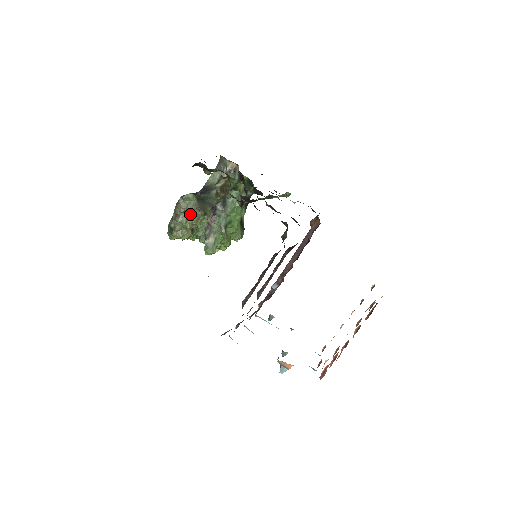
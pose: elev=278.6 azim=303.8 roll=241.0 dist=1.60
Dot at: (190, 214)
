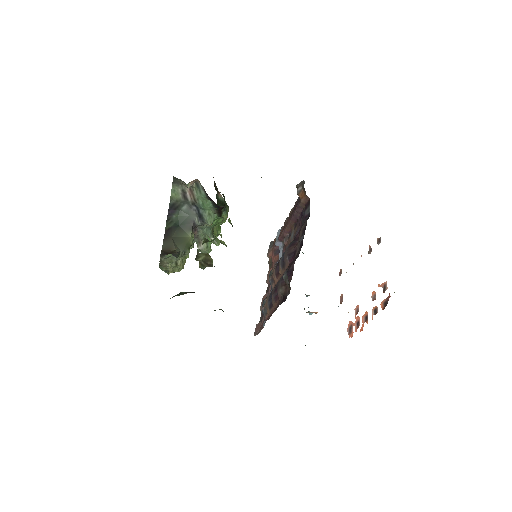
Dot at: occluded
